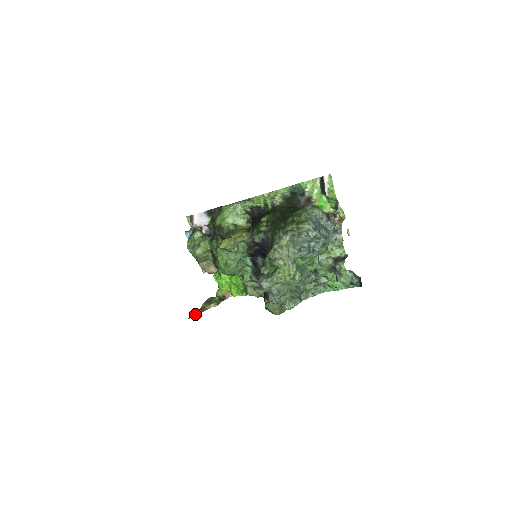
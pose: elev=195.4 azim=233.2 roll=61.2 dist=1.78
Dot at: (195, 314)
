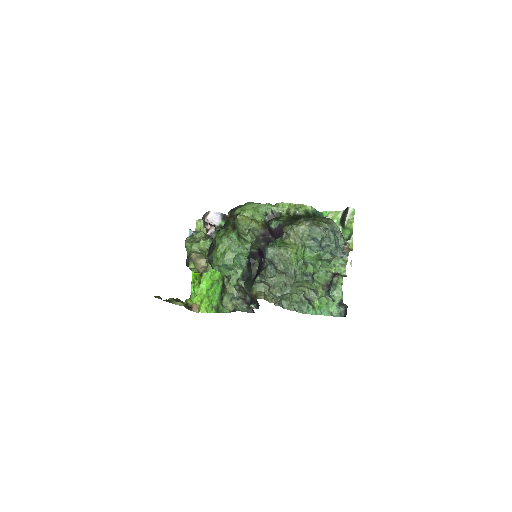
Dot at: (161, 298)
